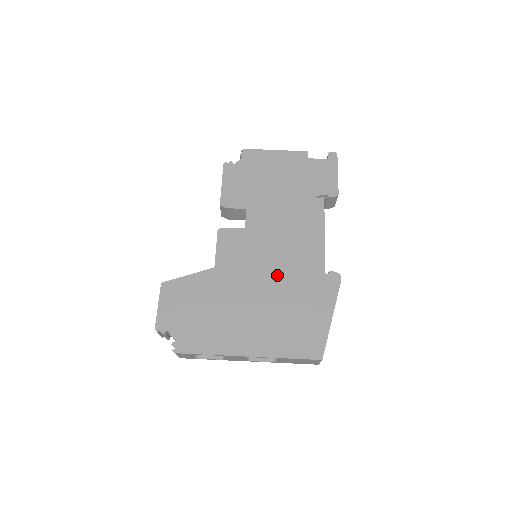
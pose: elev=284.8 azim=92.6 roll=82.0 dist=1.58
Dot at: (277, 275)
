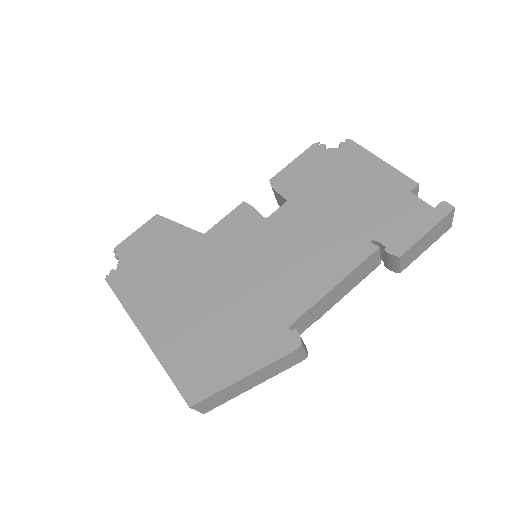
Dot at: (243, 287)
